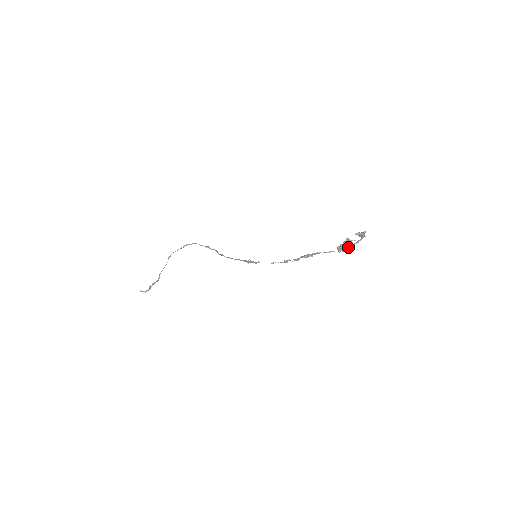
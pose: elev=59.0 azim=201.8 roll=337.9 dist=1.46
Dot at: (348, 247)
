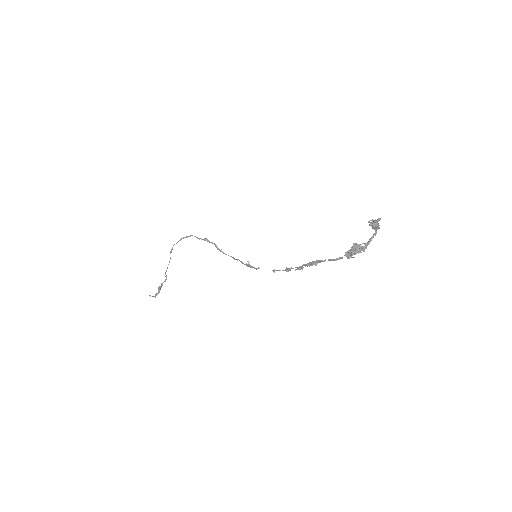
Dot at: (358, 252)
